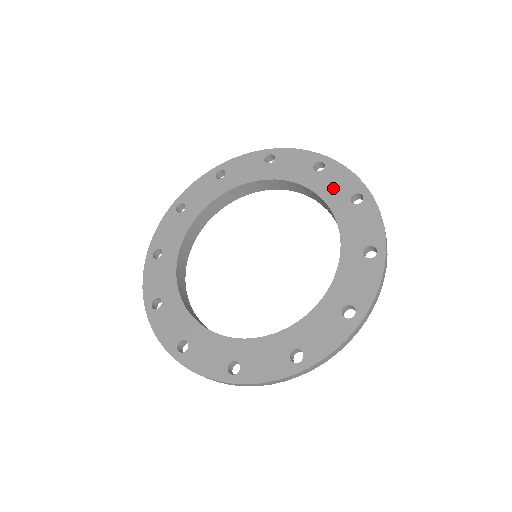
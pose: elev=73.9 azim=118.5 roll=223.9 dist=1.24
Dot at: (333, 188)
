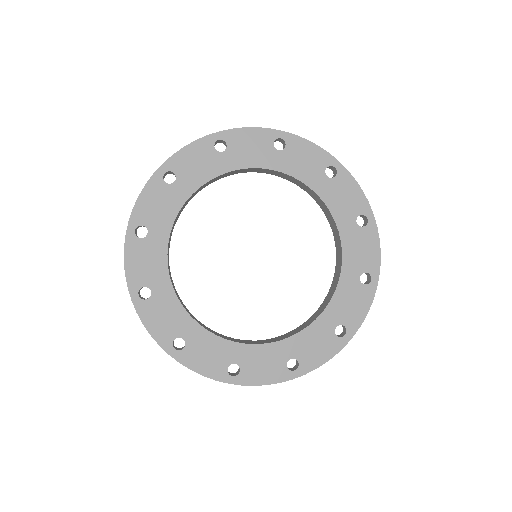
Dot at: (304, 166)
